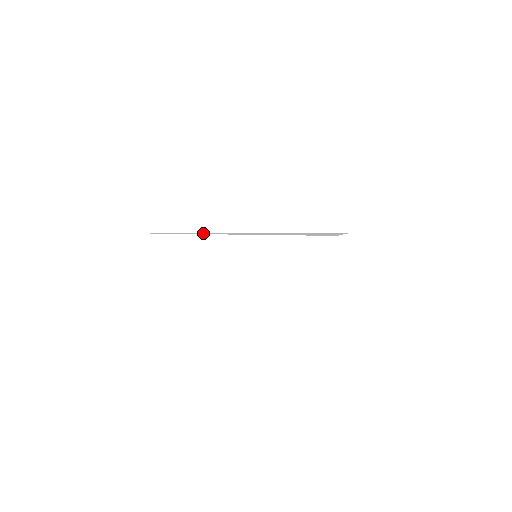
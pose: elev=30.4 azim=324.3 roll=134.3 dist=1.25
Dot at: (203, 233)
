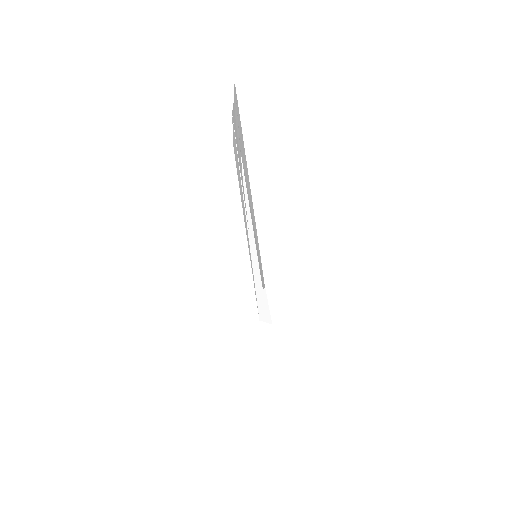
Dot at: (246, 193)
